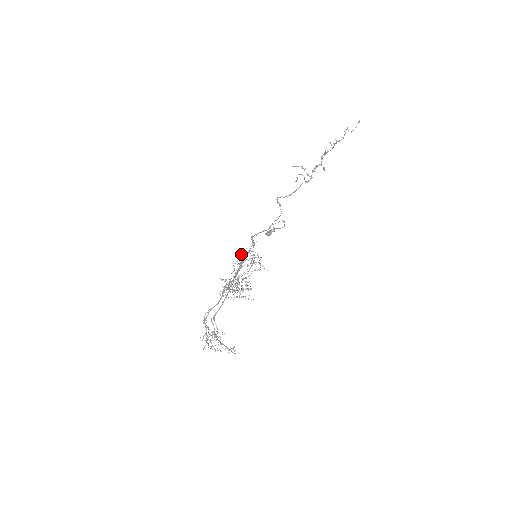
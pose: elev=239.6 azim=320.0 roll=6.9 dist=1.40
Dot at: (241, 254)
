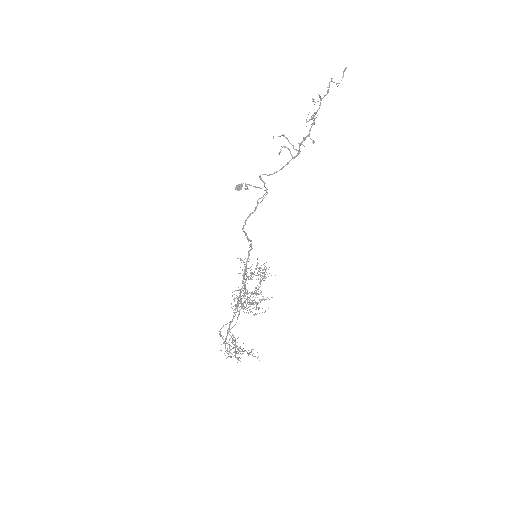
Dot at: (243, 262)
